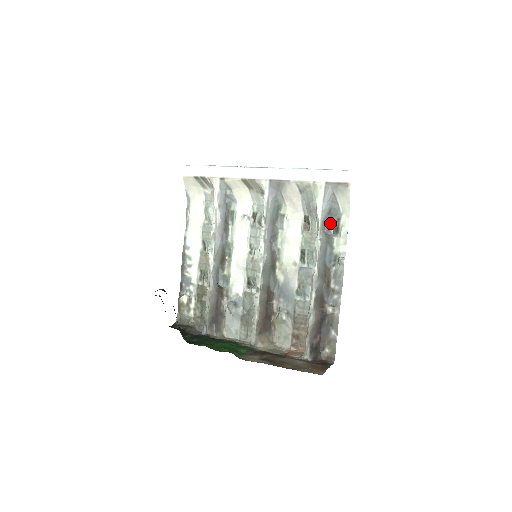
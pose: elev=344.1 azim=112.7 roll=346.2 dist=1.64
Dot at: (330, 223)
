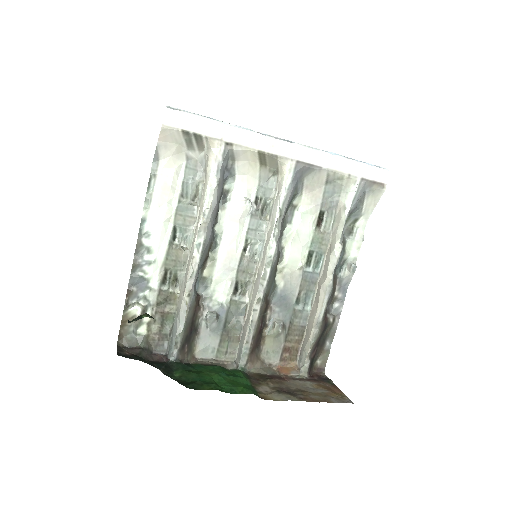
Dot at: (345, 223)
